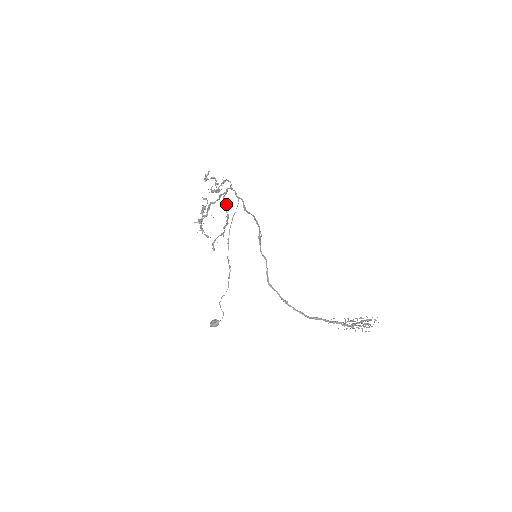
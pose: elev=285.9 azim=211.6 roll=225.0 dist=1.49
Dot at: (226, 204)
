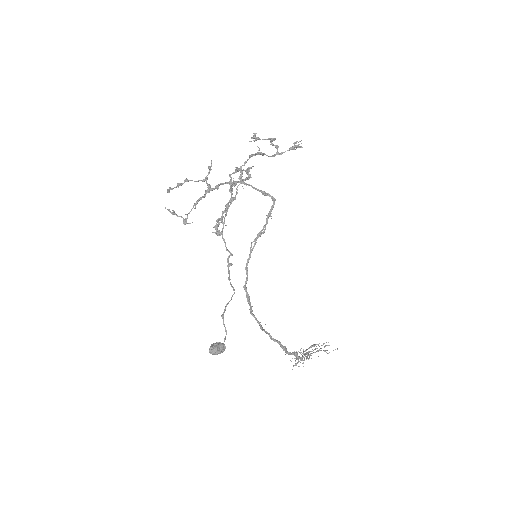
Dot at: (230, 185)
